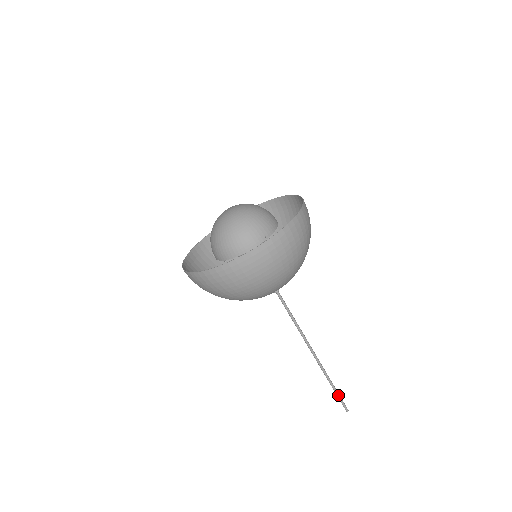
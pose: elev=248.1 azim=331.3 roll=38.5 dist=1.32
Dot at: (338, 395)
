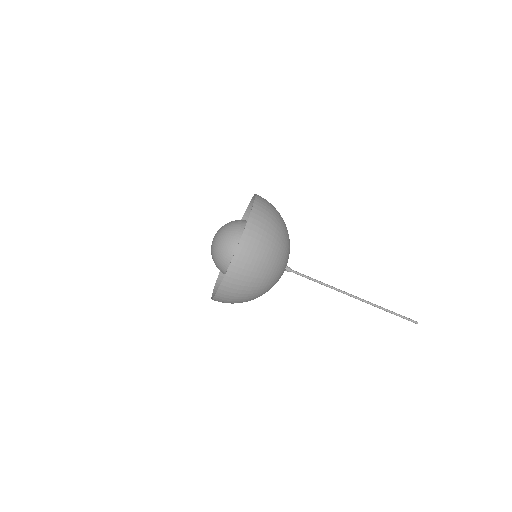
Dot at: (399, 315)
